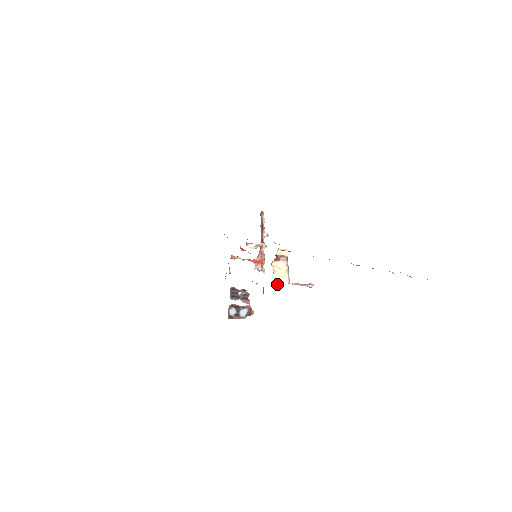
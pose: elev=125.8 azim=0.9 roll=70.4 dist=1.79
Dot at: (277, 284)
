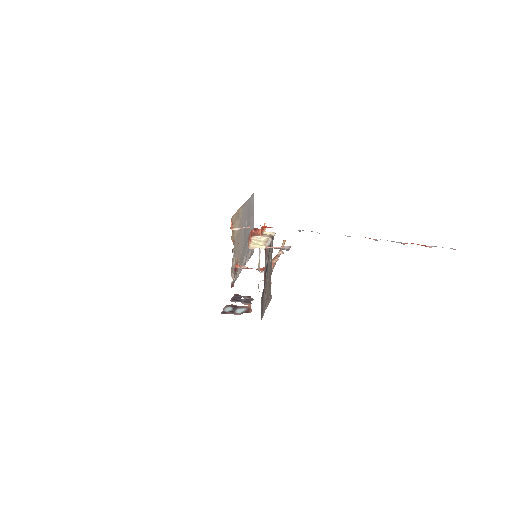
Dot at: occluded
